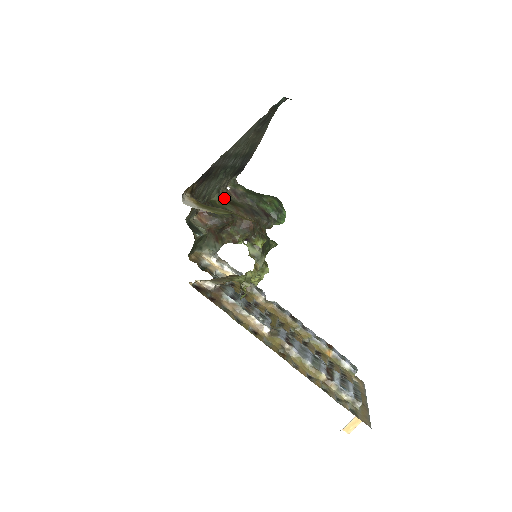
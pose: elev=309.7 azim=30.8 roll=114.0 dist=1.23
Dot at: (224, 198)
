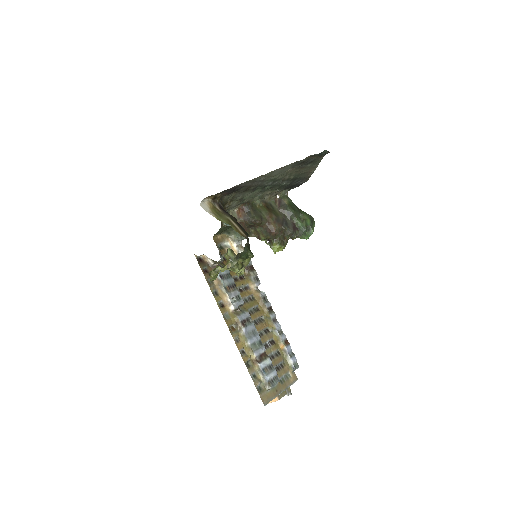
Dot at: (267, 203)
